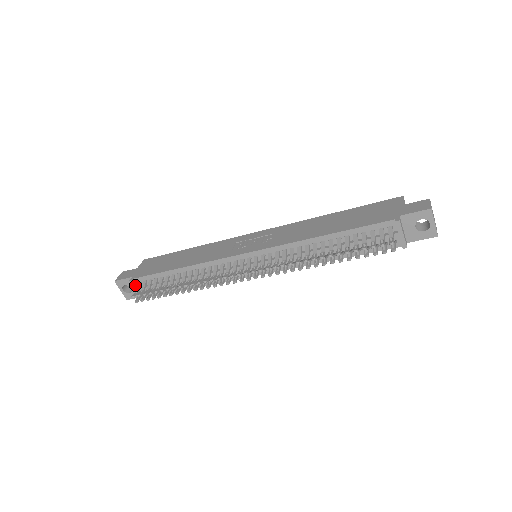
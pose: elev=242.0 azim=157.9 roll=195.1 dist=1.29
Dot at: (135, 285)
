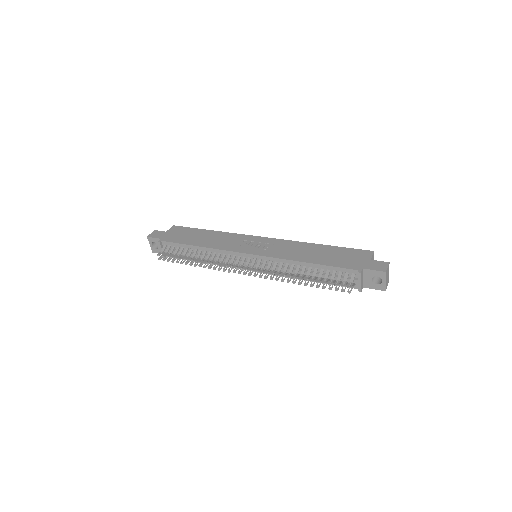
Dot at: (162, 246)
